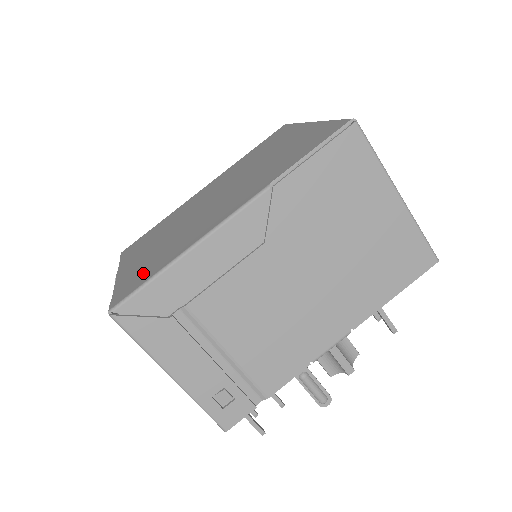
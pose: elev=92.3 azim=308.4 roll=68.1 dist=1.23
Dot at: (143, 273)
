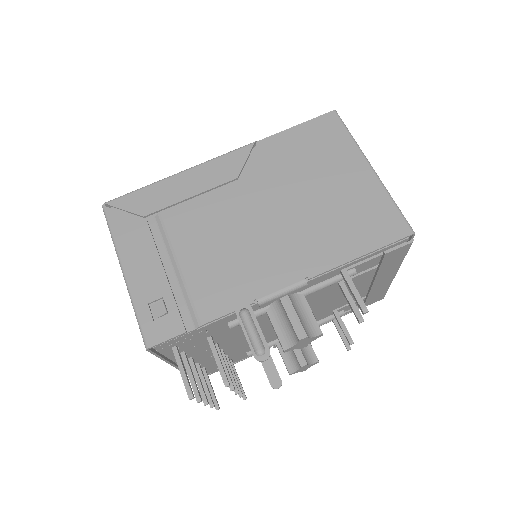
Dot at: occluded
